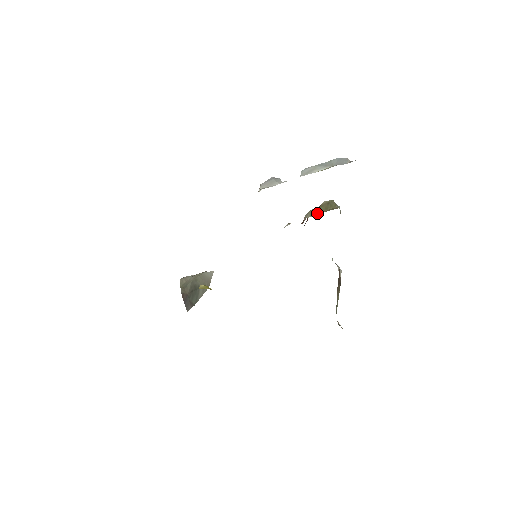
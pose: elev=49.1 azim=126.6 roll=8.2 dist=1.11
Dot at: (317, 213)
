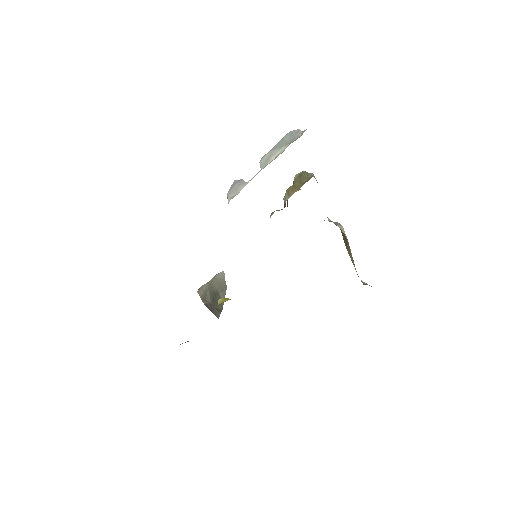
Dot at: (294, 191)
